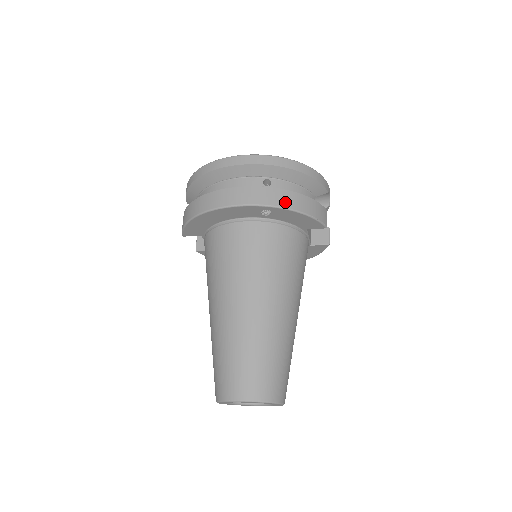
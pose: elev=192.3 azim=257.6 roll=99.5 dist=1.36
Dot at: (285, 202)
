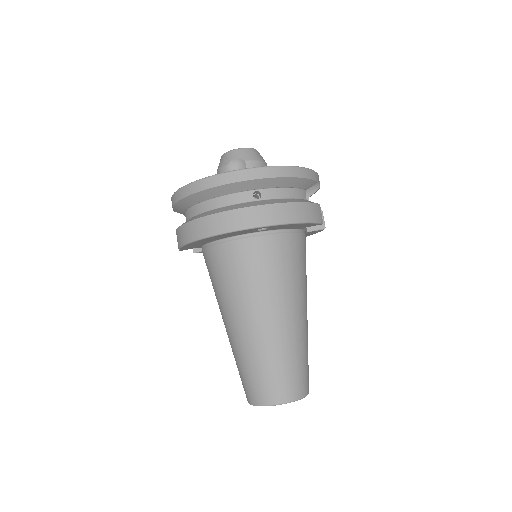
Dot at: (280, 217)
